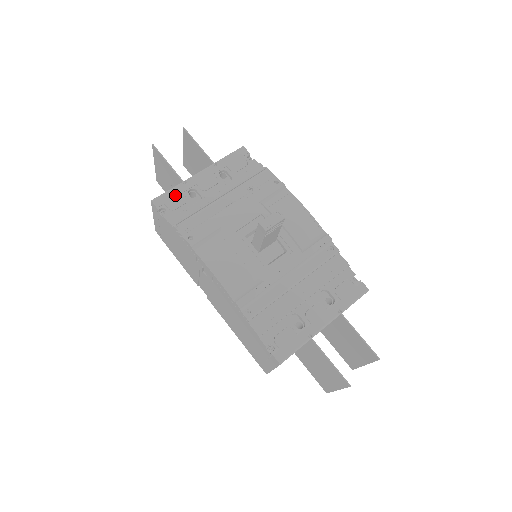
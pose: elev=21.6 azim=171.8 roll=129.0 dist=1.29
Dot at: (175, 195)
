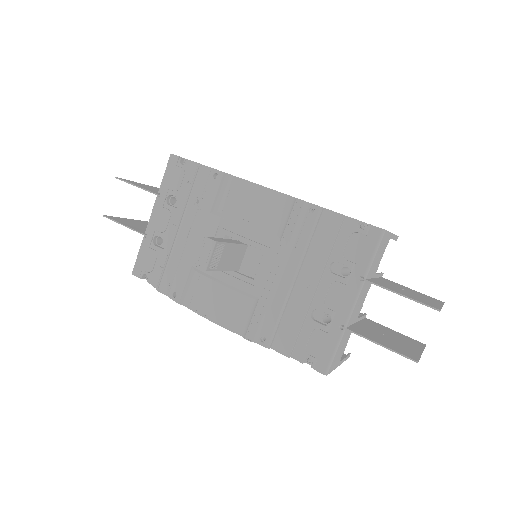
Dot at: (145, 254)
